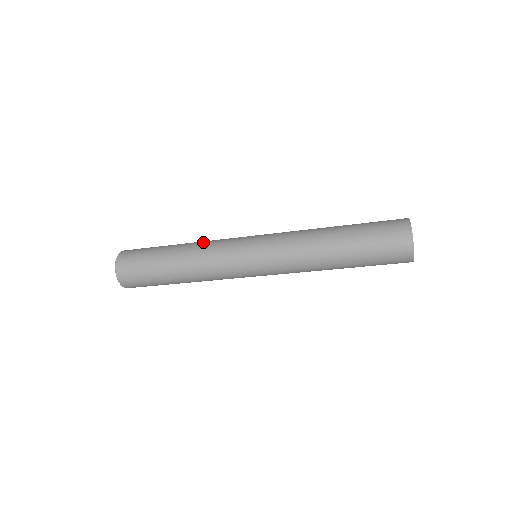
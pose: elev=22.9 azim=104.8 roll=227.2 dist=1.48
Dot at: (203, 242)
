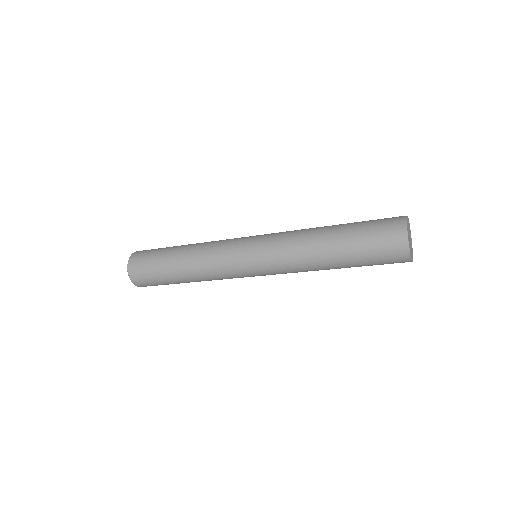
Dot at: (207, 242)
